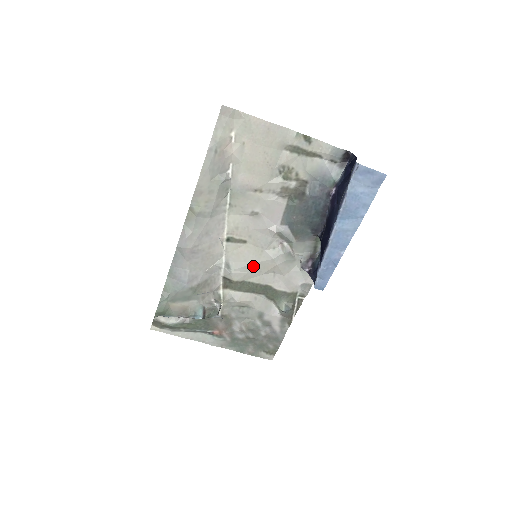
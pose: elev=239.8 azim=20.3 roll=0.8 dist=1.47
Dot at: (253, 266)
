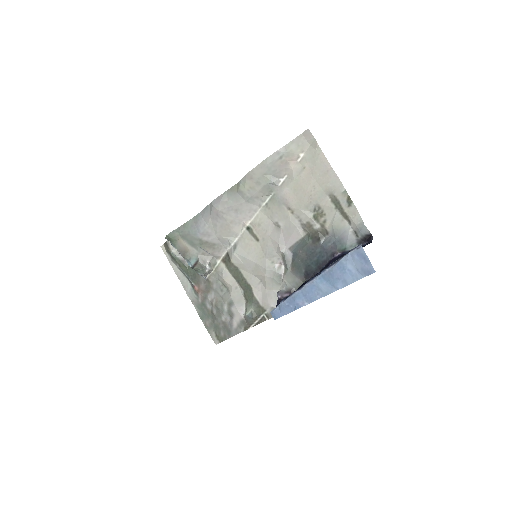
Dot at: (250, 262)
